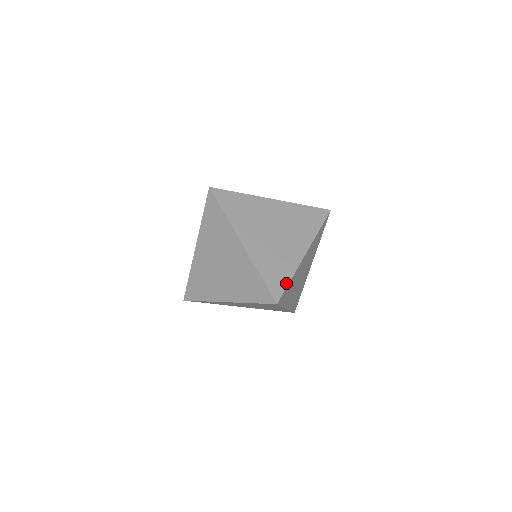
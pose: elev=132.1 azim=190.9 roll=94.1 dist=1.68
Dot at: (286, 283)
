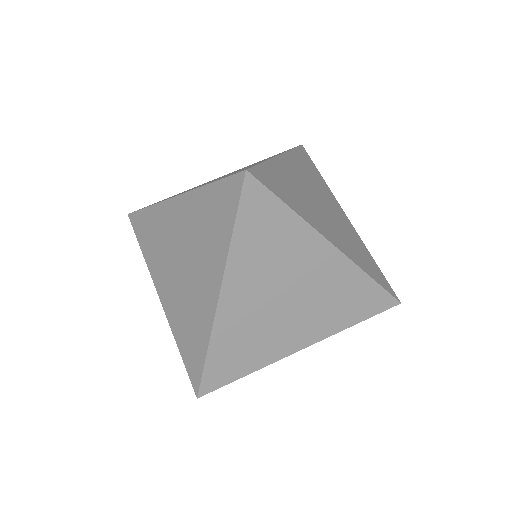
Dot at: (235, 377)
